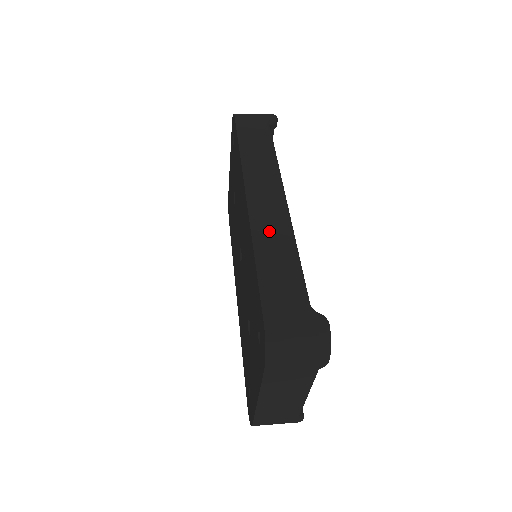
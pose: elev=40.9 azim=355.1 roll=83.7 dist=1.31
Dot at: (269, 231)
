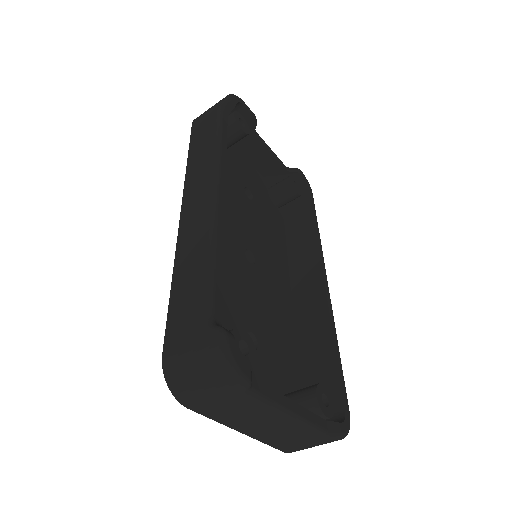
Dot at: (191, 241)
